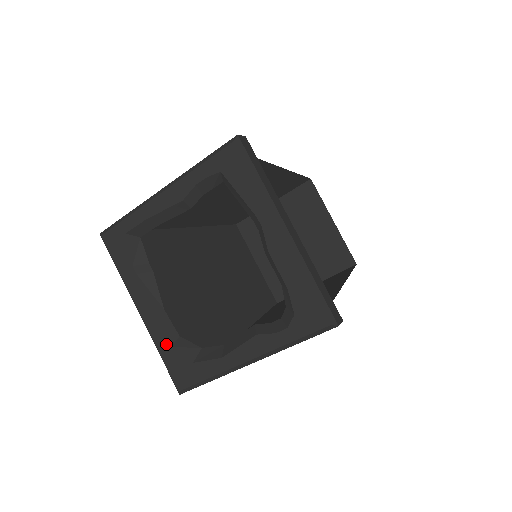
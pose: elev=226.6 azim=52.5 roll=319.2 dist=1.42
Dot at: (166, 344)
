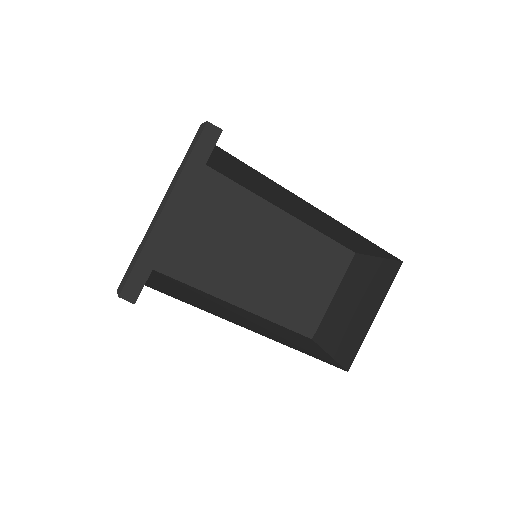
Dot at: occluded
